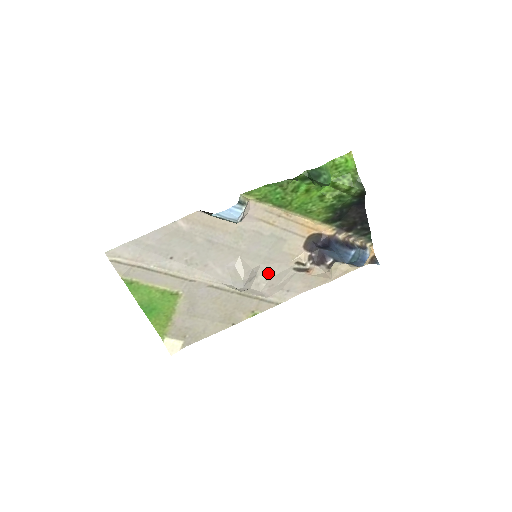
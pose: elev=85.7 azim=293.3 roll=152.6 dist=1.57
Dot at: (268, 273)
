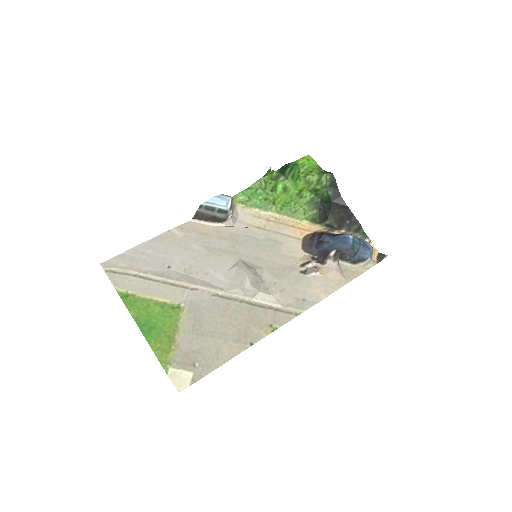
Dot at: (274, 276)
